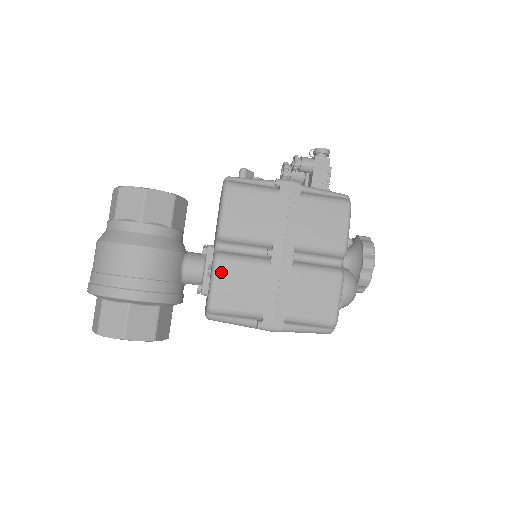
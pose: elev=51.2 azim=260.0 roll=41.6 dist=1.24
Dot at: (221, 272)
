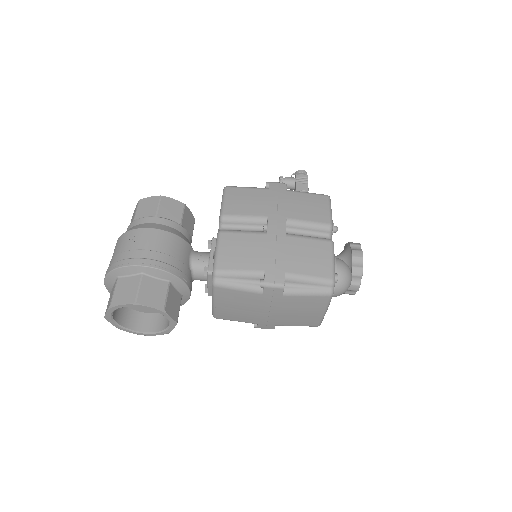
Dot at: (224, 241)
